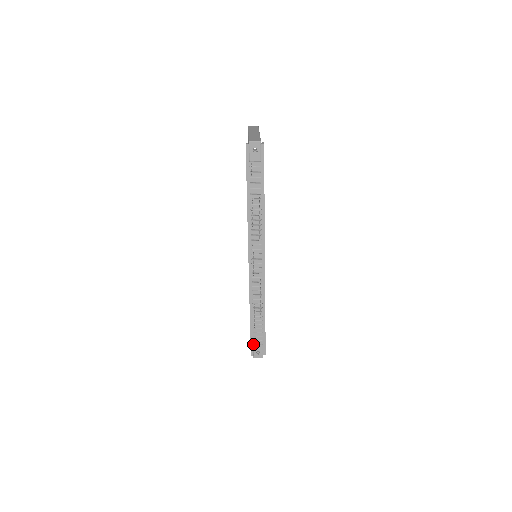
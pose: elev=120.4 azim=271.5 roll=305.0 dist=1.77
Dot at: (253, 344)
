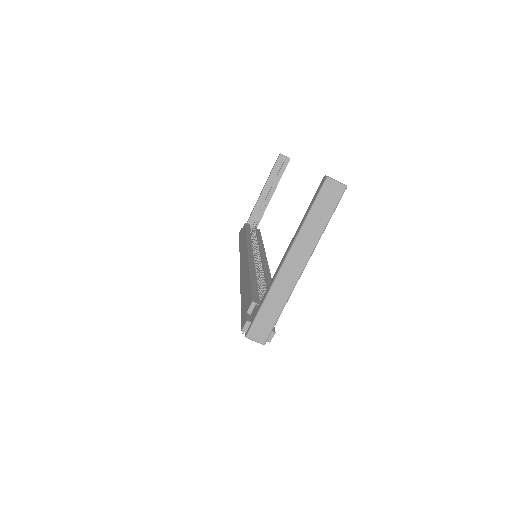
Dot at: occluded
